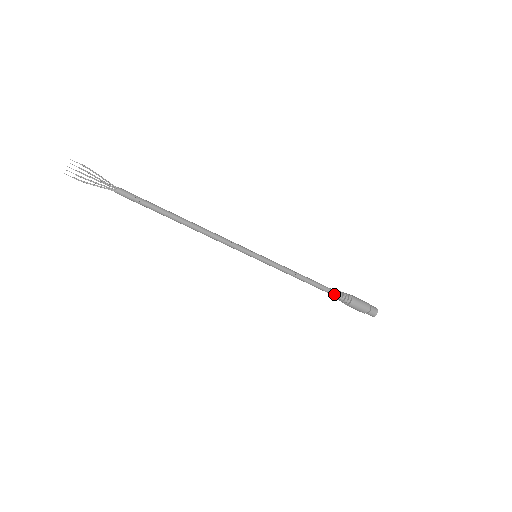
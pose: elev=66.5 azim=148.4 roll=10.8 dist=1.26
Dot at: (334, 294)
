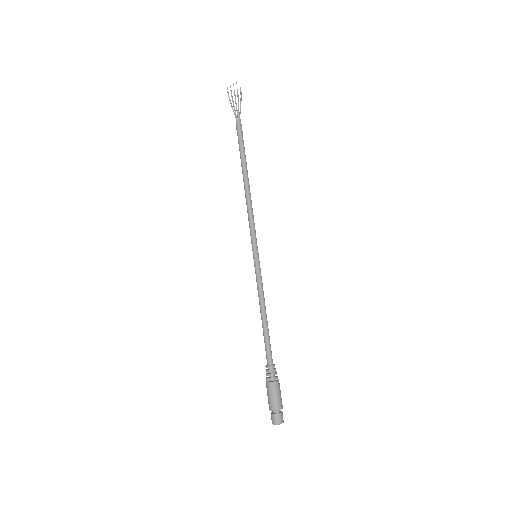
Dot at: (269, 358)
